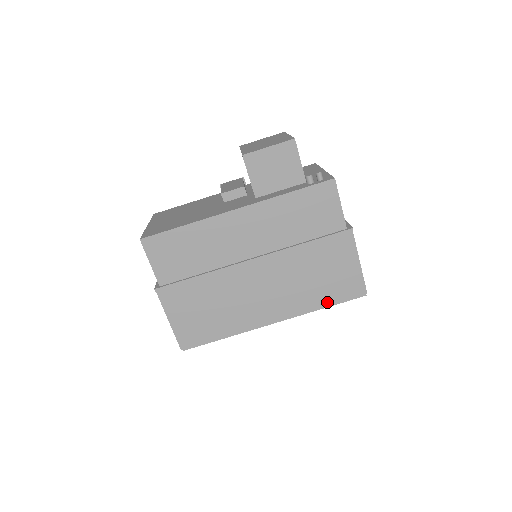
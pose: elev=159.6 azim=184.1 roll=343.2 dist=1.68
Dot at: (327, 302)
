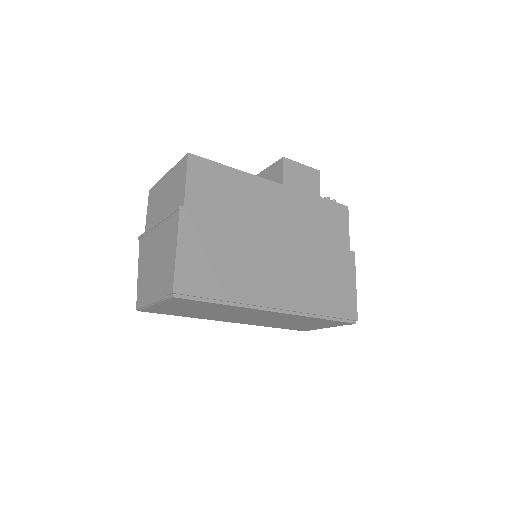
Dot at: (327, 312)
